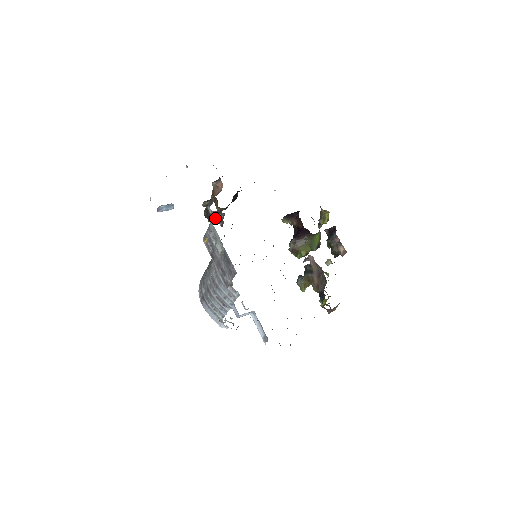
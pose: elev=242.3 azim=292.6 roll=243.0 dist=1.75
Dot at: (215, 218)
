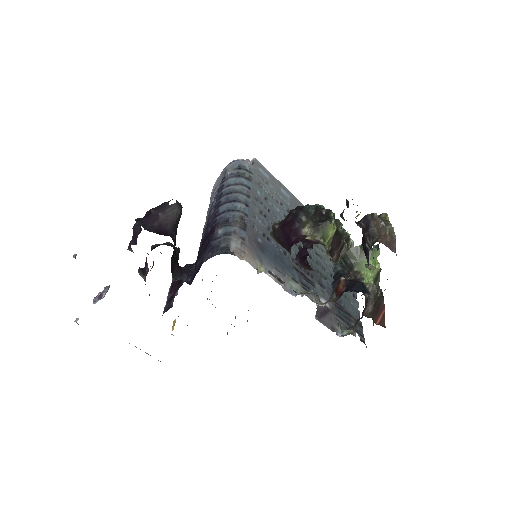
Dot at: occluded
